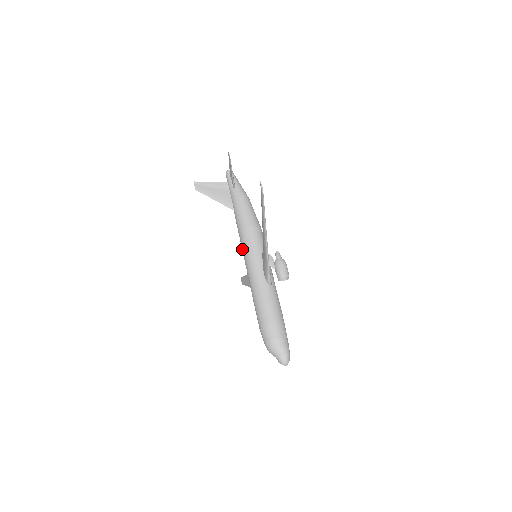
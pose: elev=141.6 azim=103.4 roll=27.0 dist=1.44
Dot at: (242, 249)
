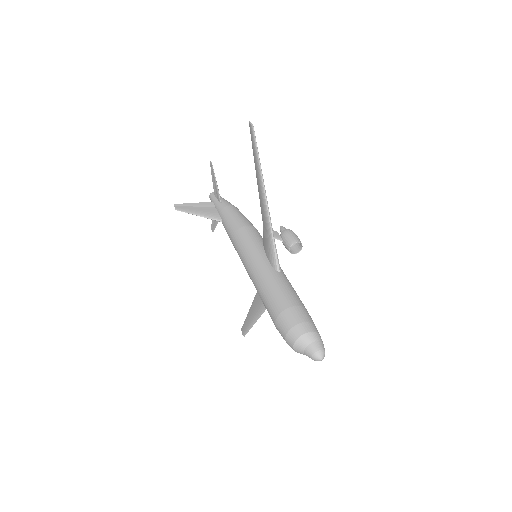
Dot at: (238, 251)
